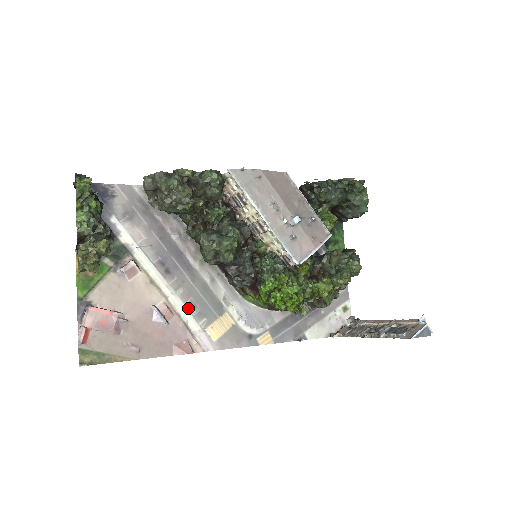
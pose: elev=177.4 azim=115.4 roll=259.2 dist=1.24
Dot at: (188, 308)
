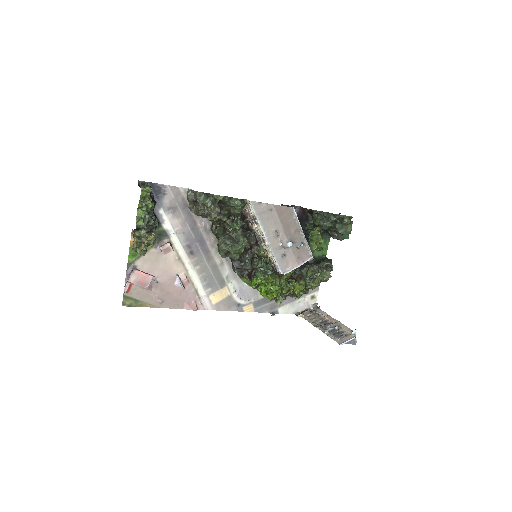
Dot at: (200, 280)
